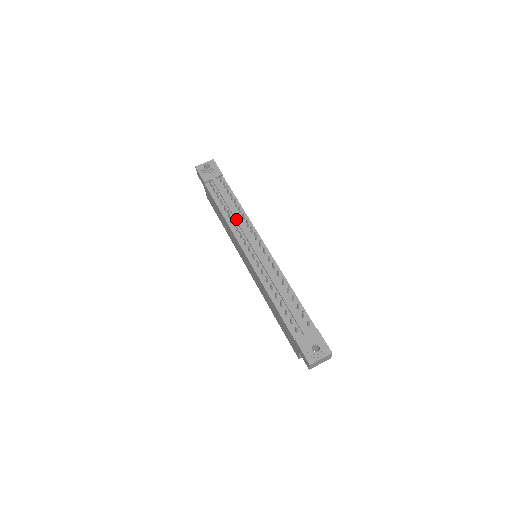
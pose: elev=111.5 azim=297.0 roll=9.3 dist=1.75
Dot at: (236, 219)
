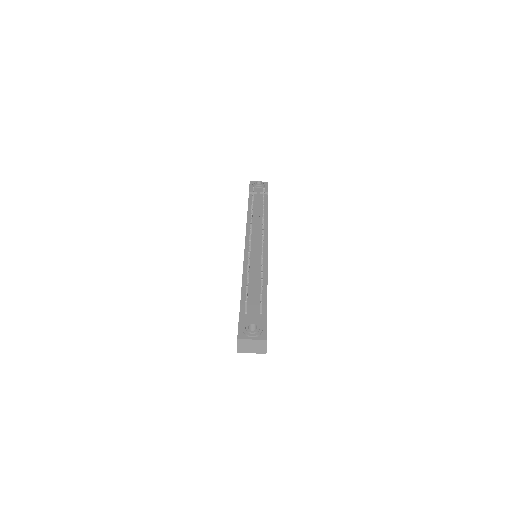
Dot at: (256, 220)
